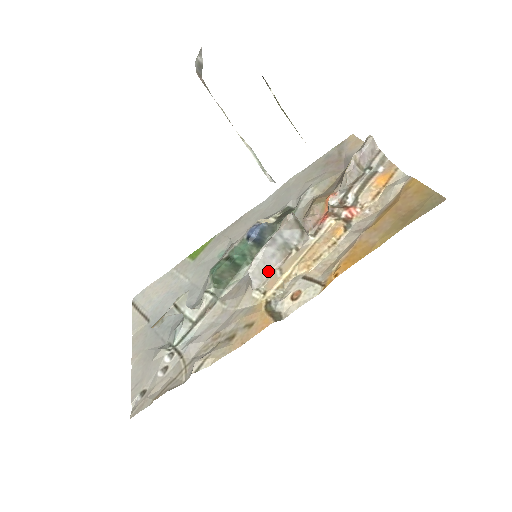
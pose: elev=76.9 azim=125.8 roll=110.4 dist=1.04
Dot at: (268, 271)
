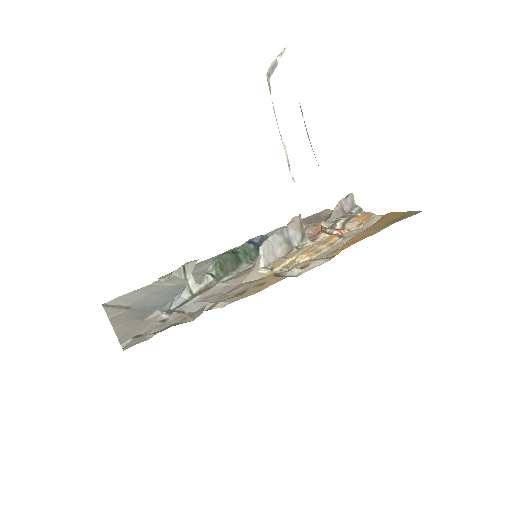
Dot at: (274, 256)
